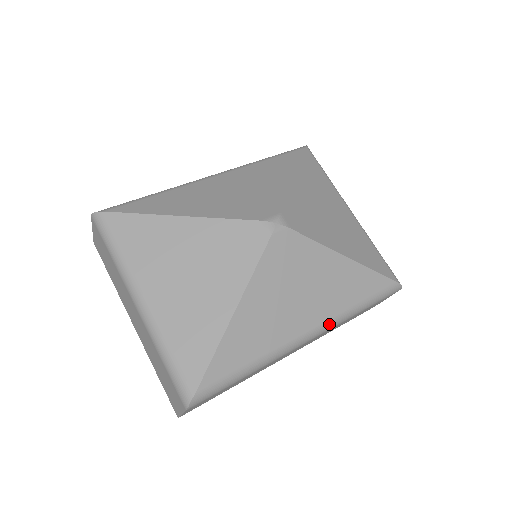
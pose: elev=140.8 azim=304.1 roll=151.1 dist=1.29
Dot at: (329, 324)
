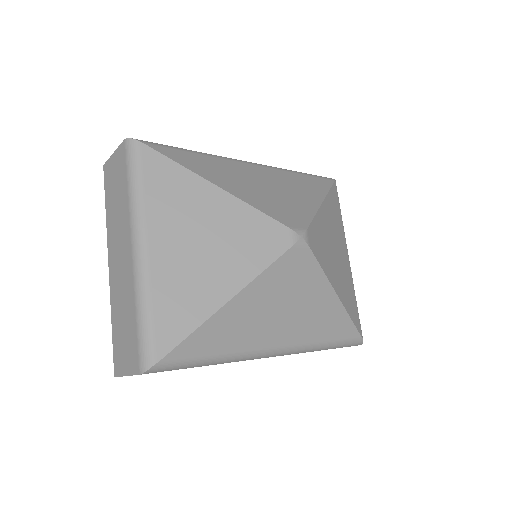
Dot at: (296, 349)
